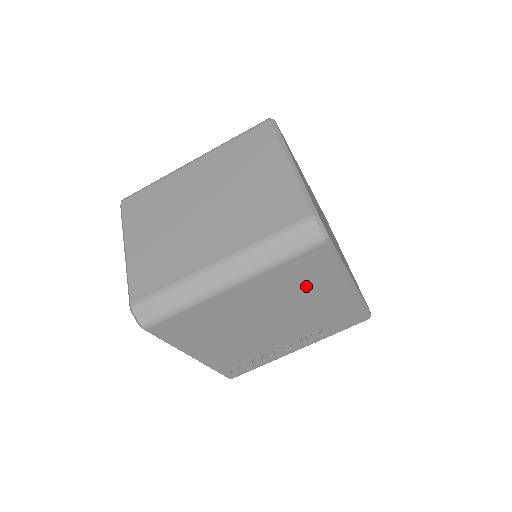
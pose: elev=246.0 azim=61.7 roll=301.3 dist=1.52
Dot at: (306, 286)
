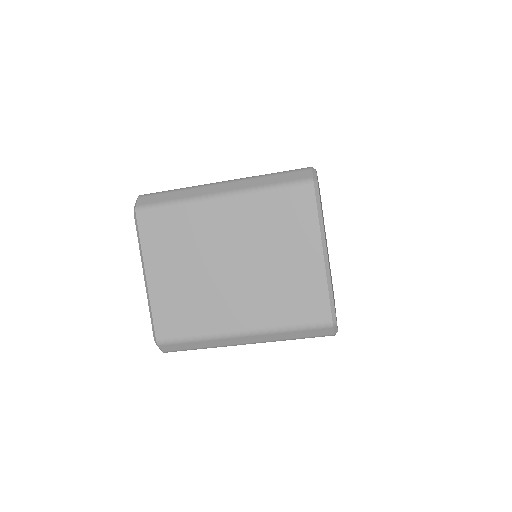
Dot at: occluded
